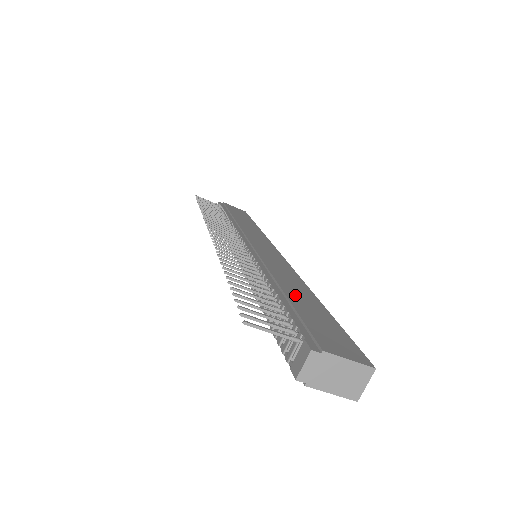
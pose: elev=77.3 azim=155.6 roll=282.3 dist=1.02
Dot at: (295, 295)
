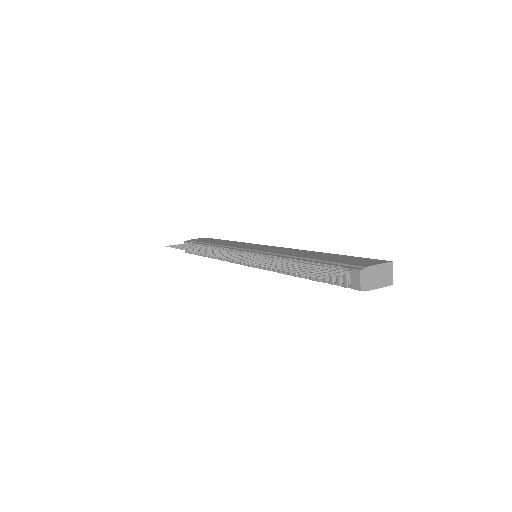
Dot at: (314, 257)
